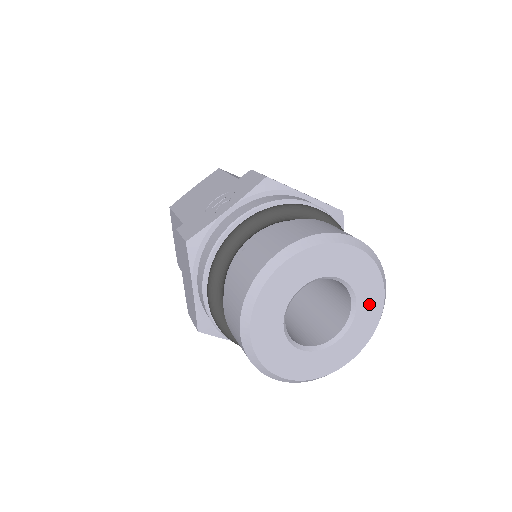
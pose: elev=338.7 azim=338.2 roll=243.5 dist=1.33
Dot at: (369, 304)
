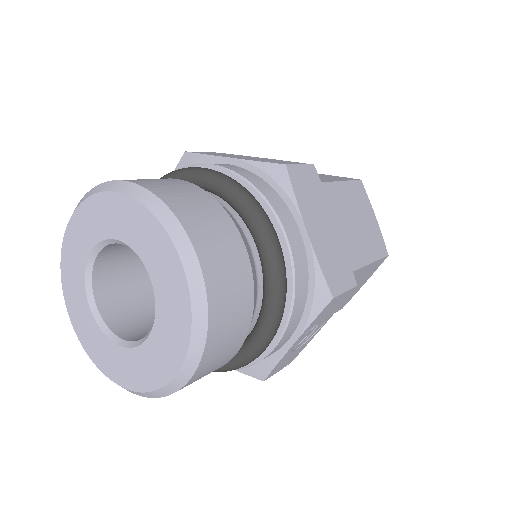
Dot at: (166, 278)
